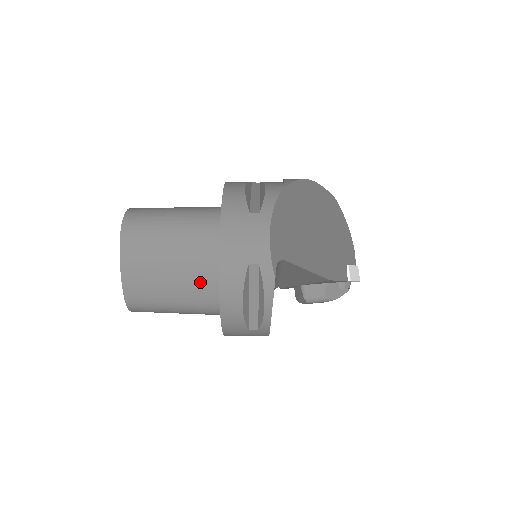
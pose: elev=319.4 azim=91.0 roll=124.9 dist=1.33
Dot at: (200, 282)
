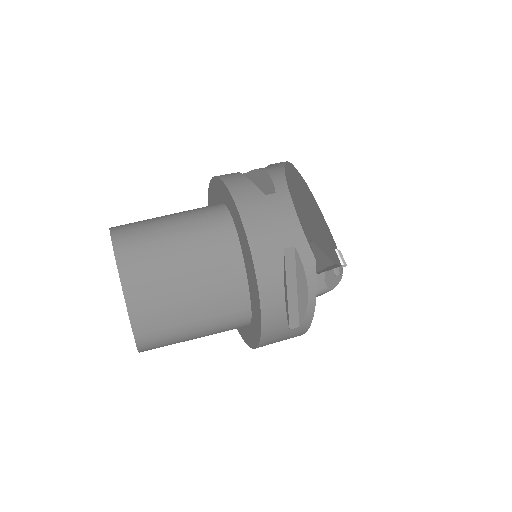
Dot at: (223, 289)
